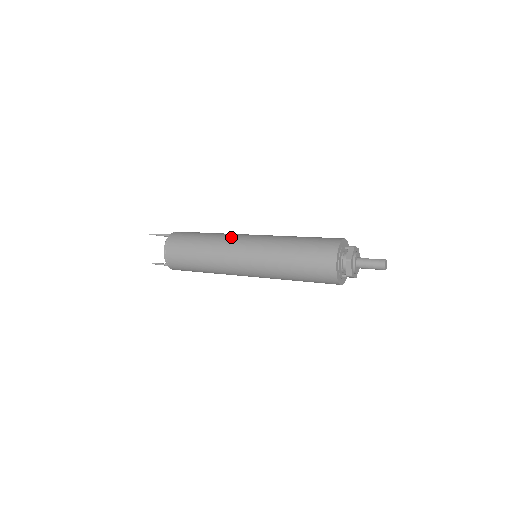
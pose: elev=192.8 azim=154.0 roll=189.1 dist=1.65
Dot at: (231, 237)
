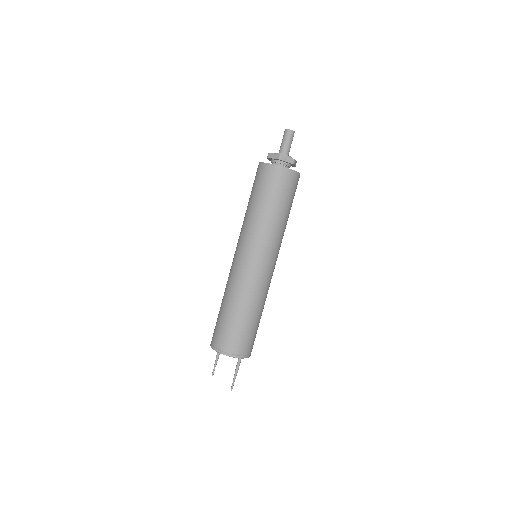
Dot at: occluded
